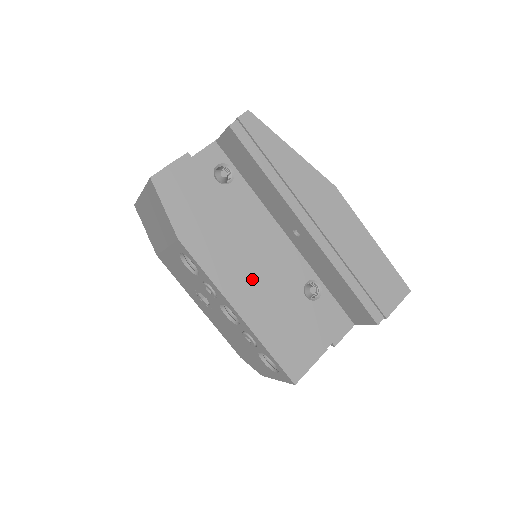
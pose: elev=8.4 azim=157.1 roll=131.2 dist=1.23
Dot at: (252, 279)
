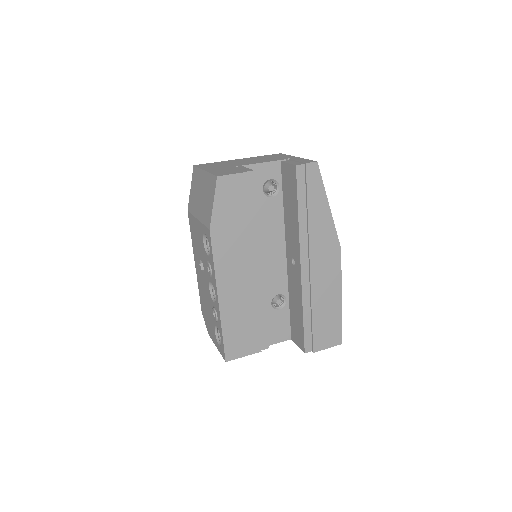
Dot at: (242, 281)
